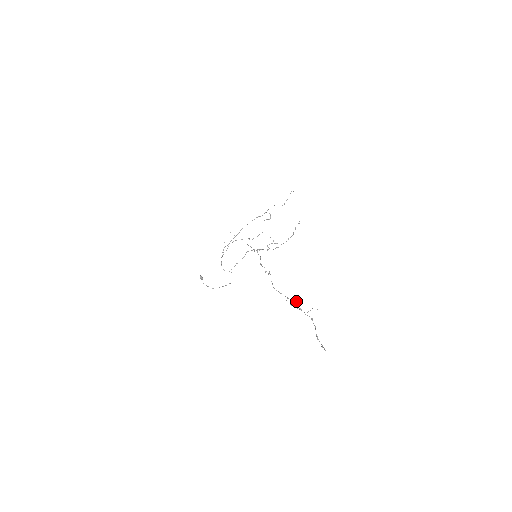
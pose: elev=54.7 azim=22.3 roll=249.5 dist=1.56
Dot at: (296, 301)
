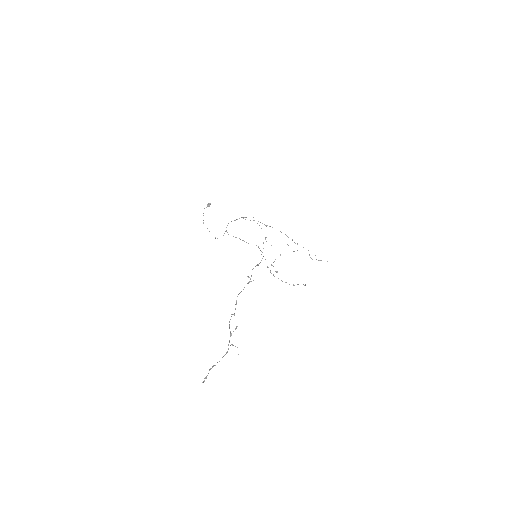
Dot at: occluded
